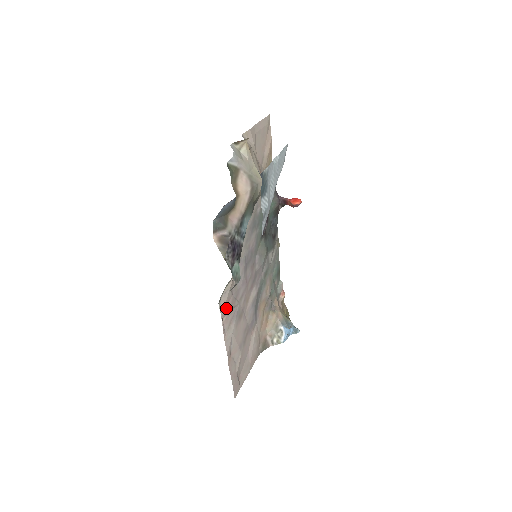
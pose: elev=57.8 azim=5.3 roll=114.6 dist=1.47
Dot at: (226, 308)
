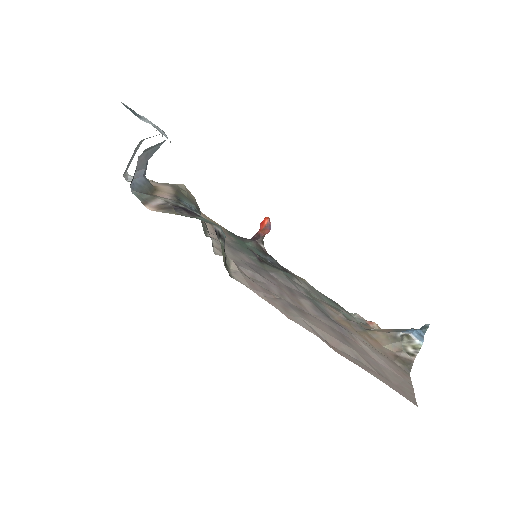
Dot at: (255, 289)
